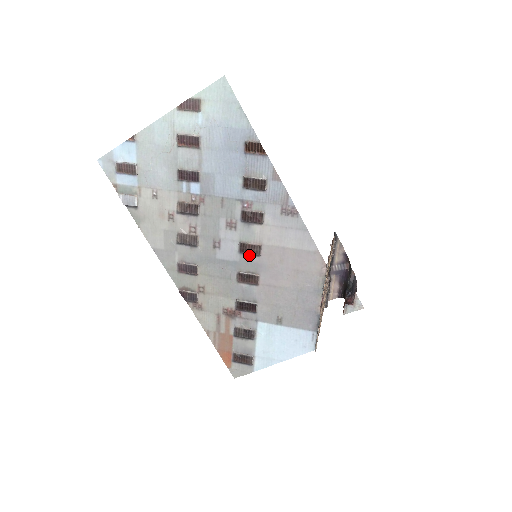
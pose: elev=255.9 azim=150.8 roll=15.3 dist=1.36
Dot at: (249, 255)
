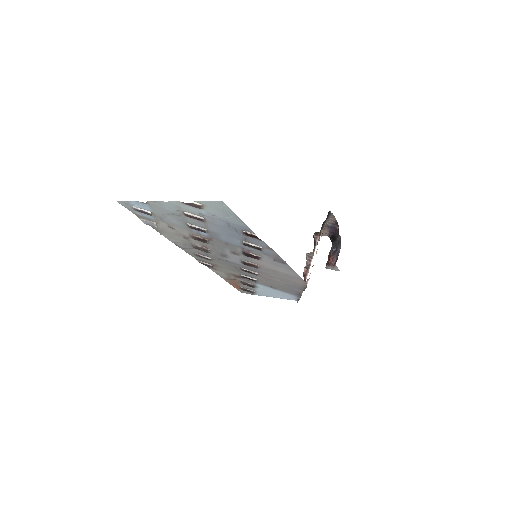
Dot at: (249, 266)
